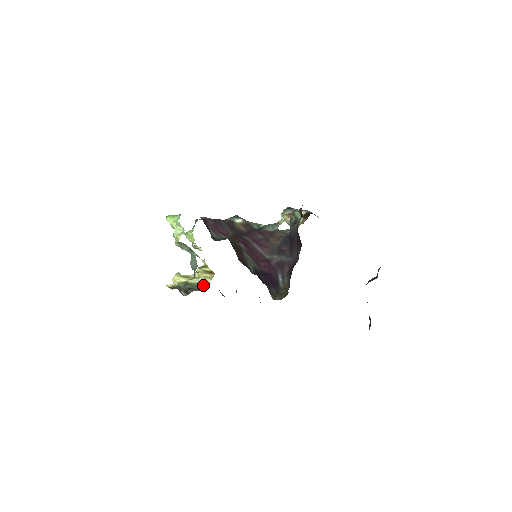
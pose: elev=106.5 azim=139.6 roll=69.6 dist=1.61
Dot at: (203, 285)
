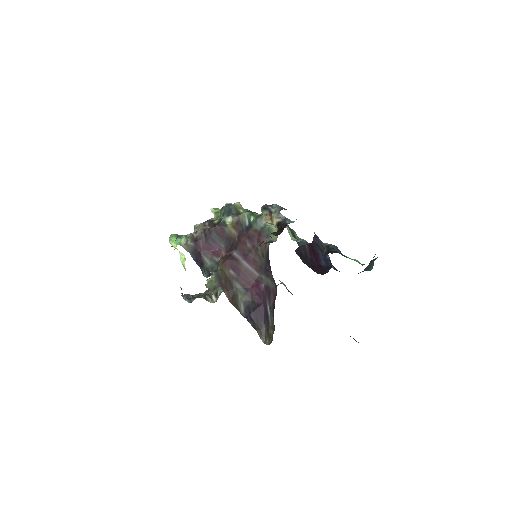
Dot at: occluded
